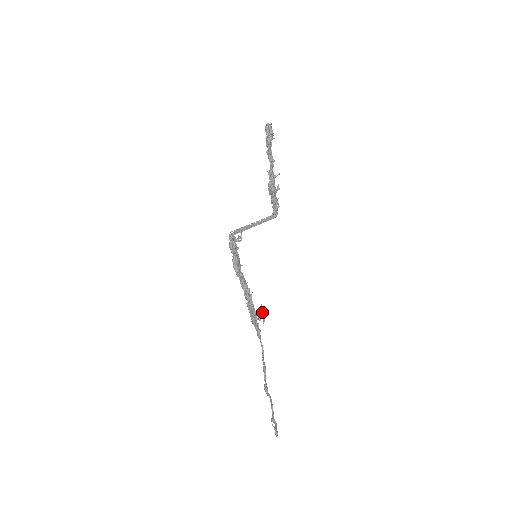
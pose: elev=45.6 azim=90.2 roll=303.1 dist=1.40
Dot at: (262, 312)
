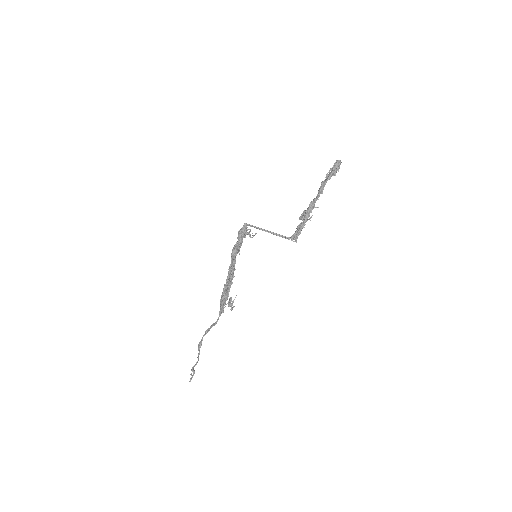
Dot at: occluded
